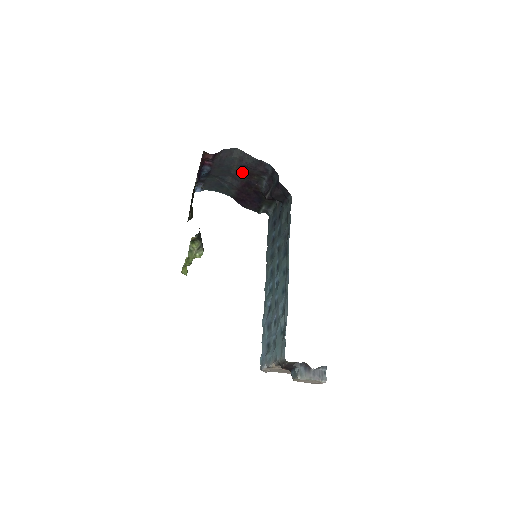
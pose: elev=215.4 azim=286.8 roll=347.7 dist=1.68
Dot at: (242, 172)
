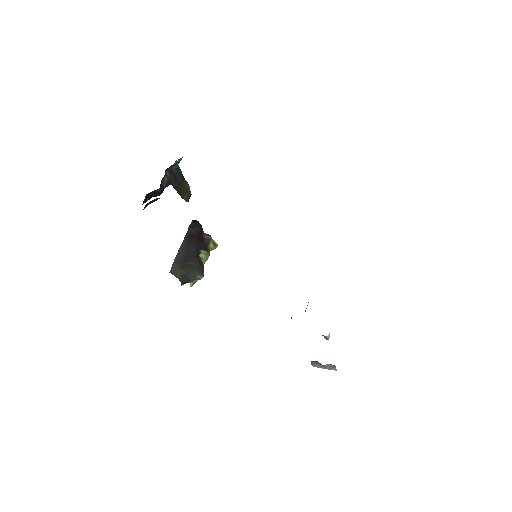
Dot at: occluded
